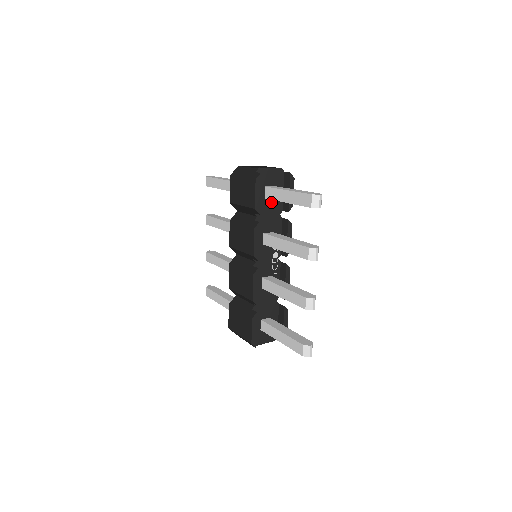
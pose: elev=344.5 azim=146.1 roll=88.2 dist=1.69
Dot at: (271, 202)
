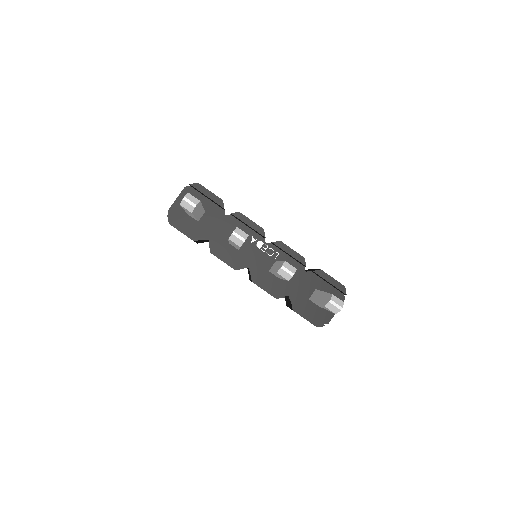
Dot at: (207, 217)
